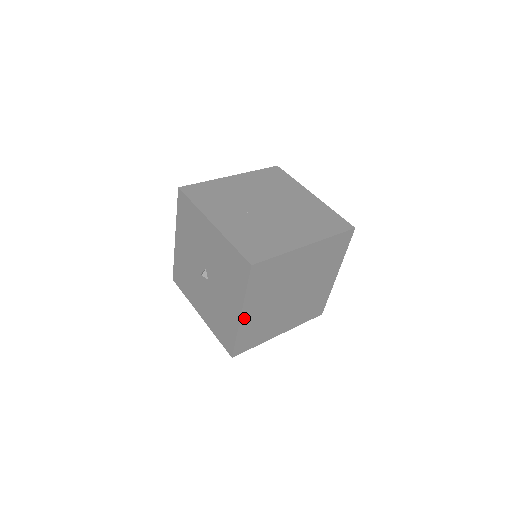
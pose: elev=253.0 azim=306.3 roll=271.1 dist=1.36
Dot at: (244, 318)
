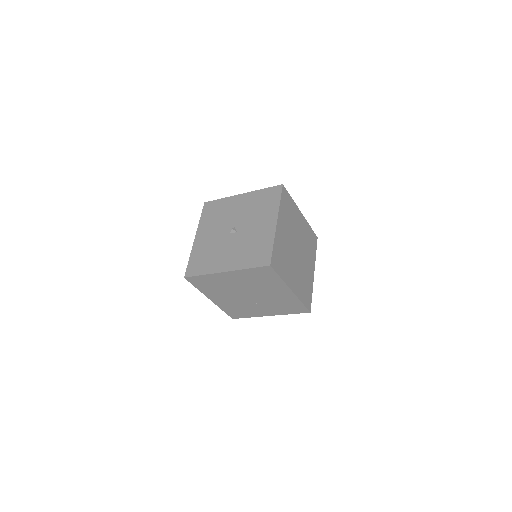
Dot at: (278, 228)
